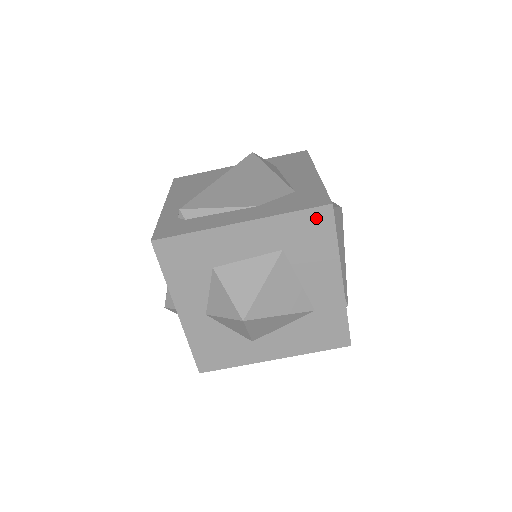
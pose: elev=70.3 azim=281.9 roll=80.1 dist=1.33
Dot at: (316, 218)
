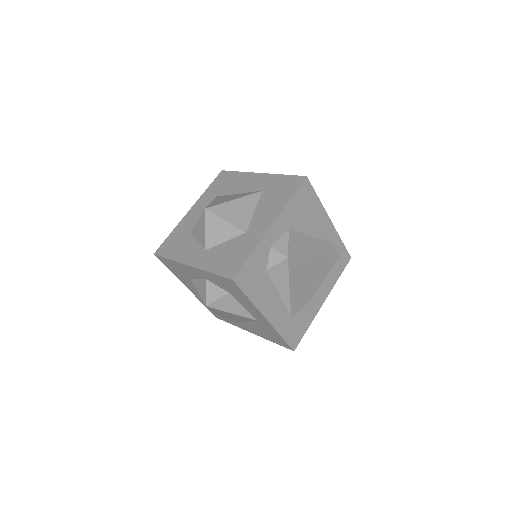
Dot at: (220, 178)
